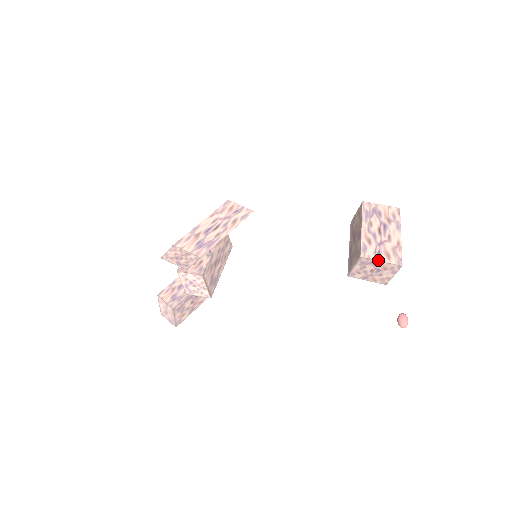
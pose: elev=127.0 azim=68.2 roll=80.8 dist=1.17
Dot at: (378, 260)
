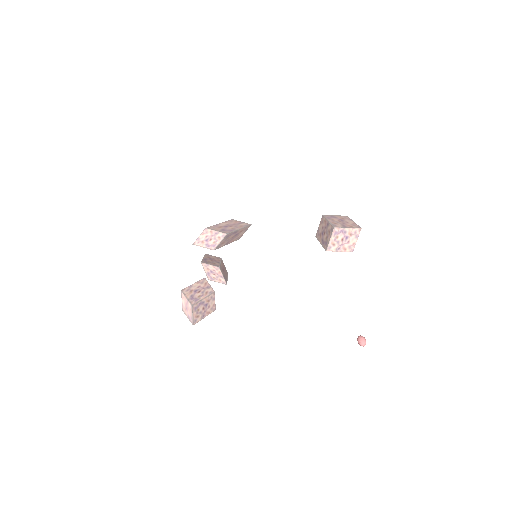
Dot at: (346, 227)
